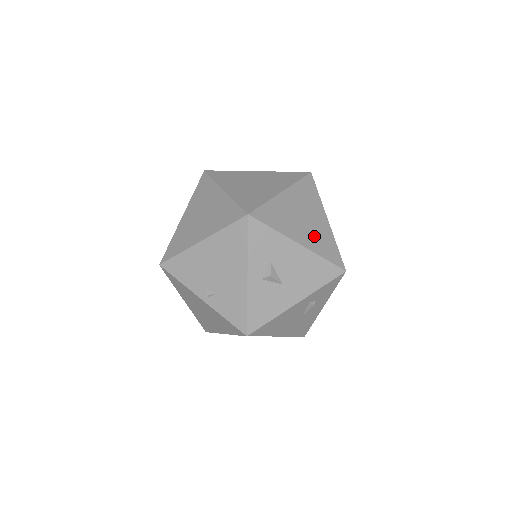
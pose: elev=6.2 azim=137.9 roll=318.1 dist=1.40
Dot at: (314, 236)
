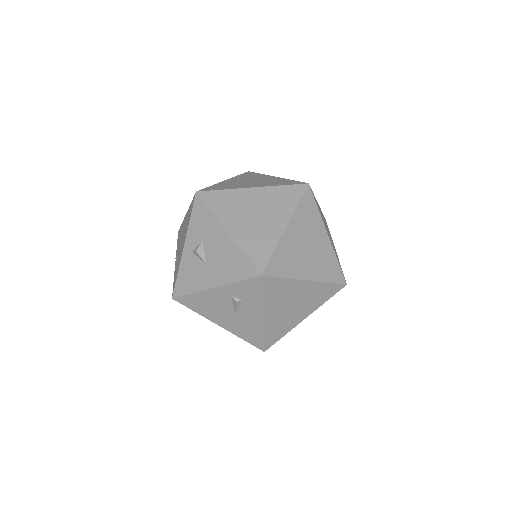
Dot at: (252, 232)
